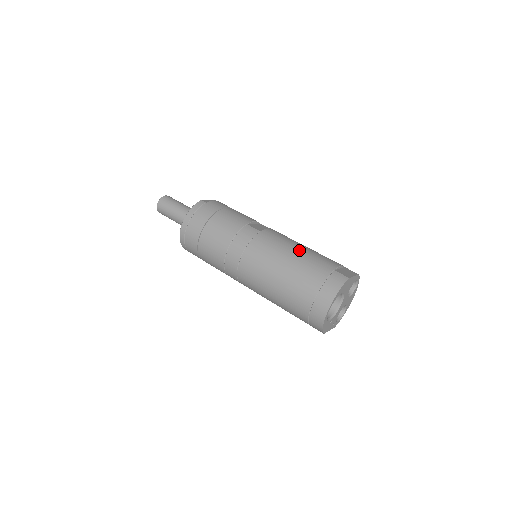
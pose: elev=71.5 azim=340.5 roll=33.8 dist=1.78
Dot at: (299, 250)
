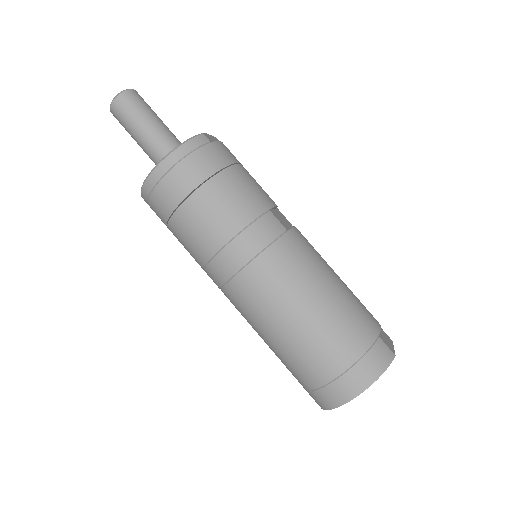
Dot at: (337, 285)
